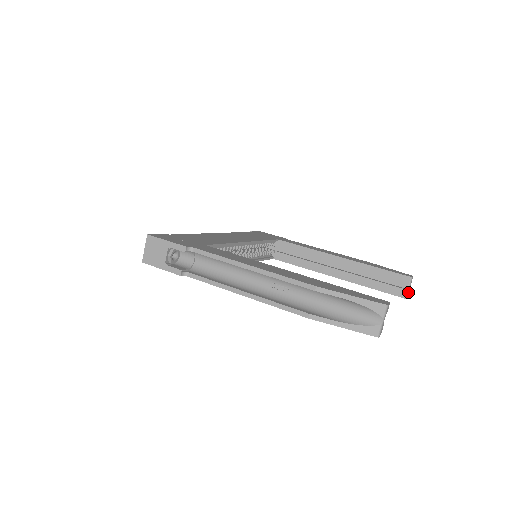
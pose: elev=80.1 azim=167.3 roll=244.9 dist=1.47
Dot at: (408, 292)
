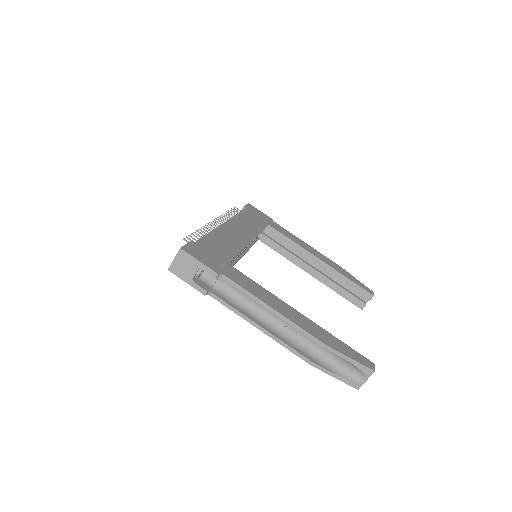
Dot at: occluded
